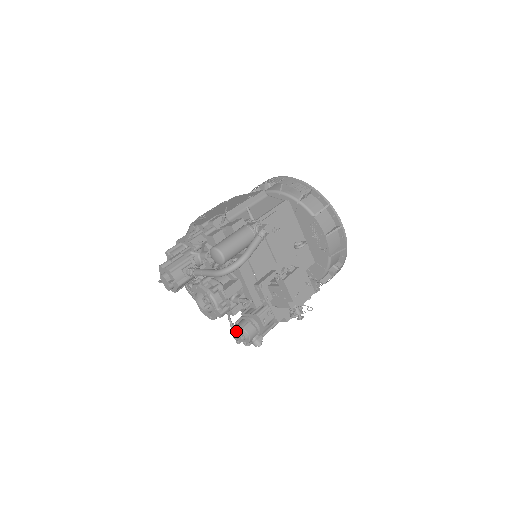
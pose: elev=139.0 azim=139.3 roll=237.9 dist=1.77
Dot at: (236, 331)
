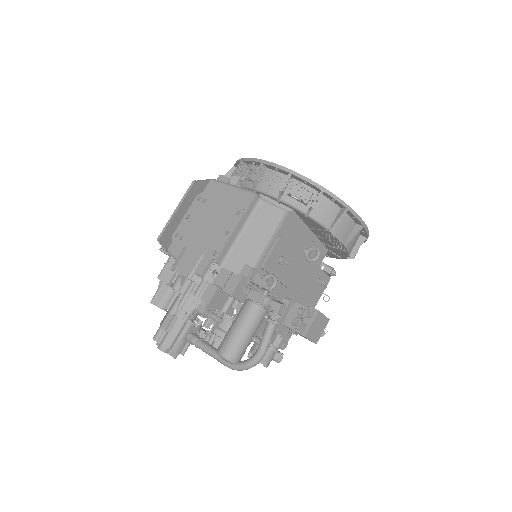
Dot at: occluded
